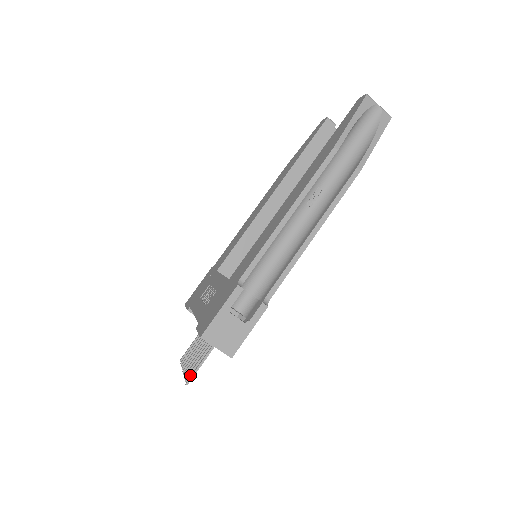
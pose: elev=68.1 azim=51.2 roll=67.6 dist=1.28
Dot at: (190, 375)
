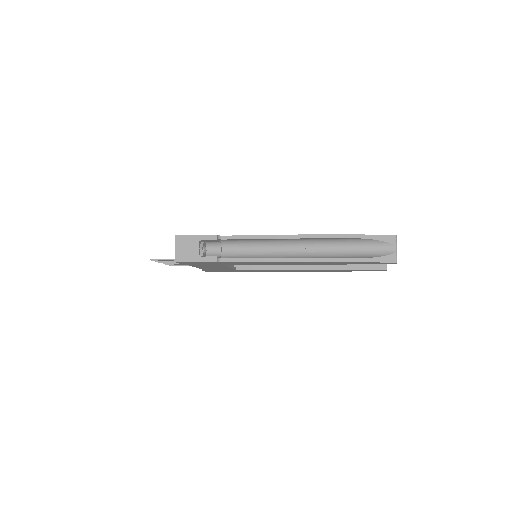
Dot at: occluded
